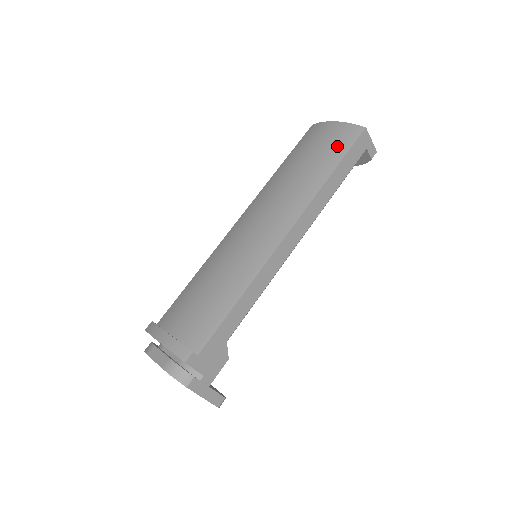
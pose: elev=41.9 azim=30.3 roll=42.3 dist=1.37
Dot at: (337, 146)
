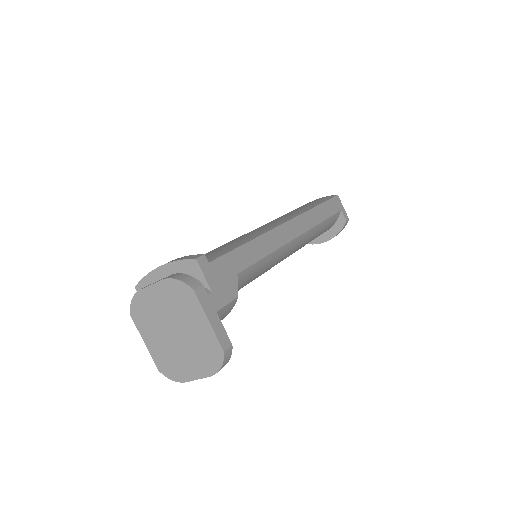
Dot at: (318, 201)
